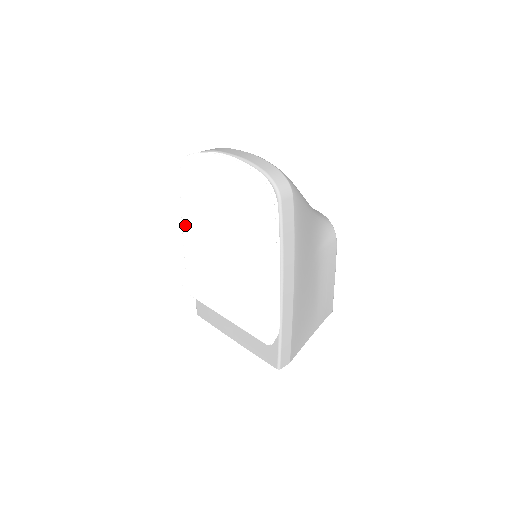
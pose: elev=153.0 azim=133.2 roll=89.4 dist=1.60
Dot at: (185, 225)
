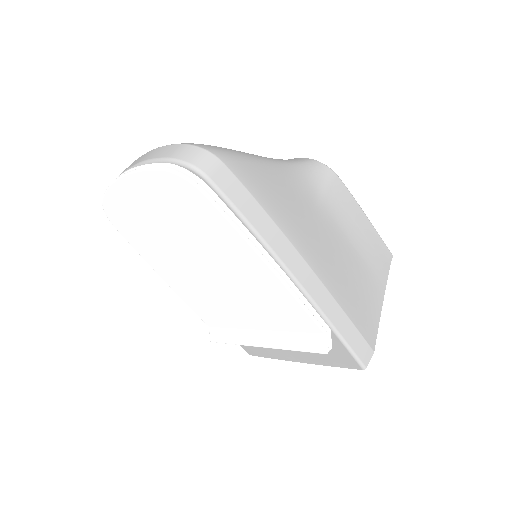
Dot at: (162, 275)
